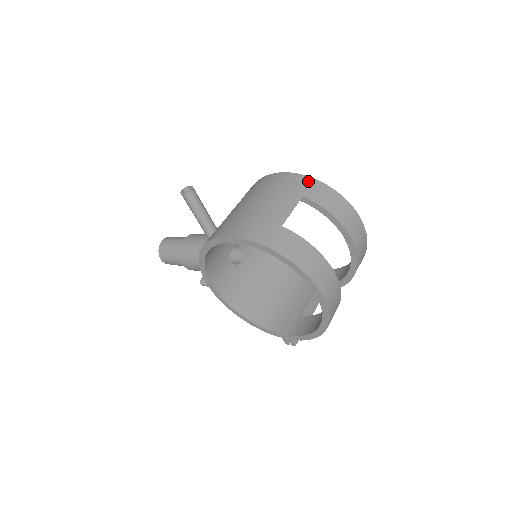
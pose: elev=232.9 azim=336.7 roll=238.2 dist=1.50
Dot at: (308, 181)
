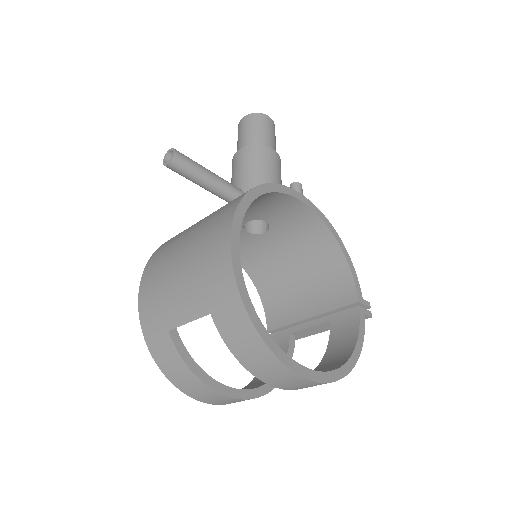
Dot at: (231, 297)
